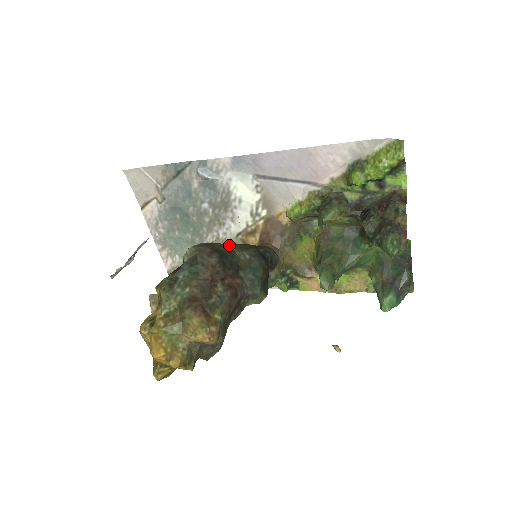
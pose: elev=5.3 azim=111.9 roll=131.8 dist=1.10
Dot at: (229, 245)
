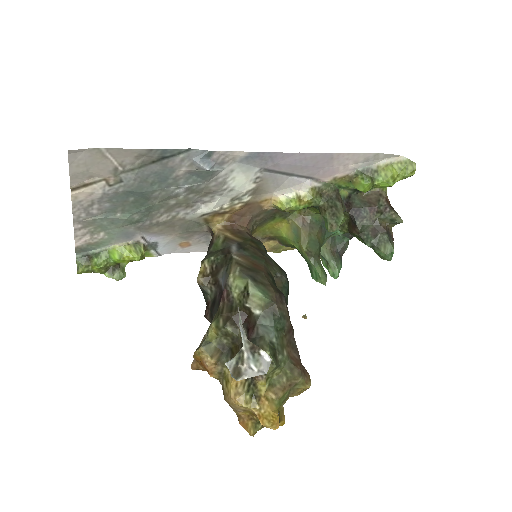
Dot at: (266, 269)
